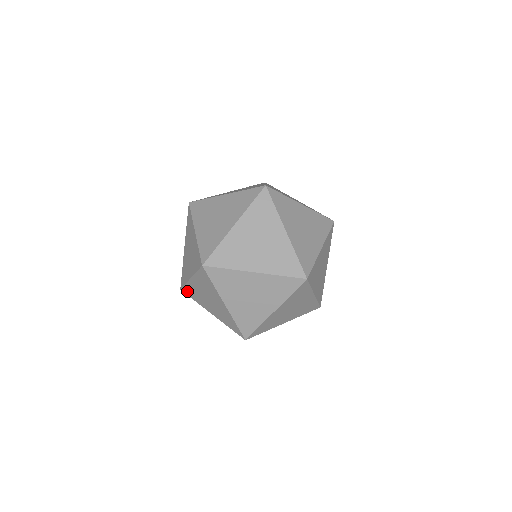
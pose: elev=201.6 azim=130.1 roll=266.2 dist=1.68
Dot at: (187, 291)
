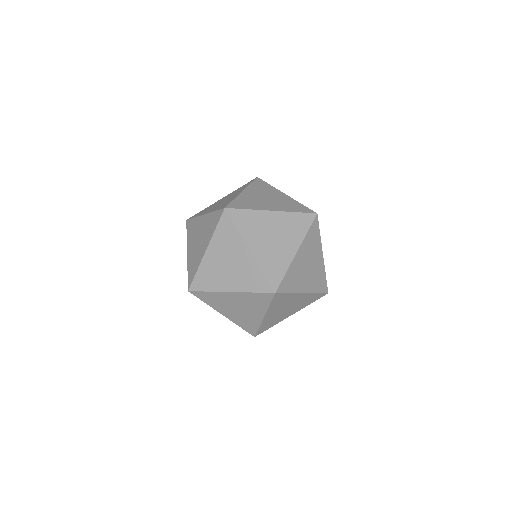
Dot at: occluded
